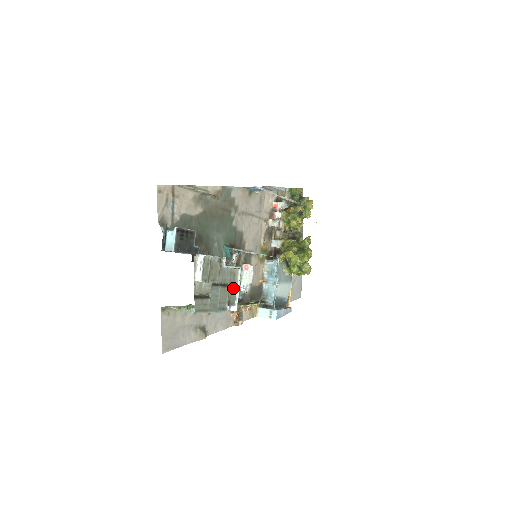
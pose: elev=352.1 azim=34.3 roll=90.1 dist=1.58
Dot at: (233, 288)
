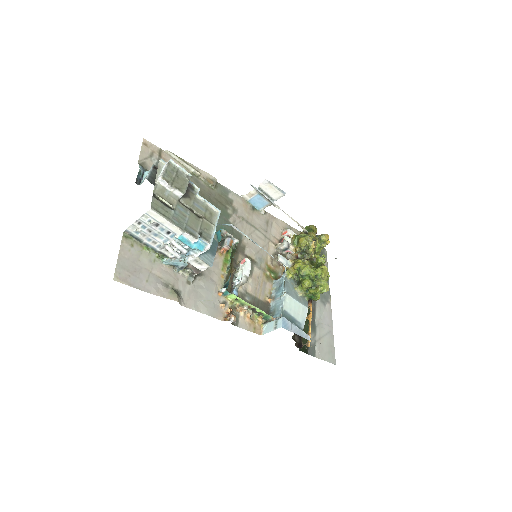
Dot at: (208, 225)
